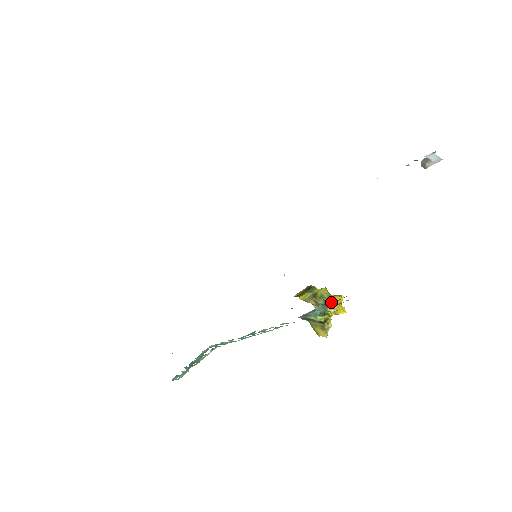
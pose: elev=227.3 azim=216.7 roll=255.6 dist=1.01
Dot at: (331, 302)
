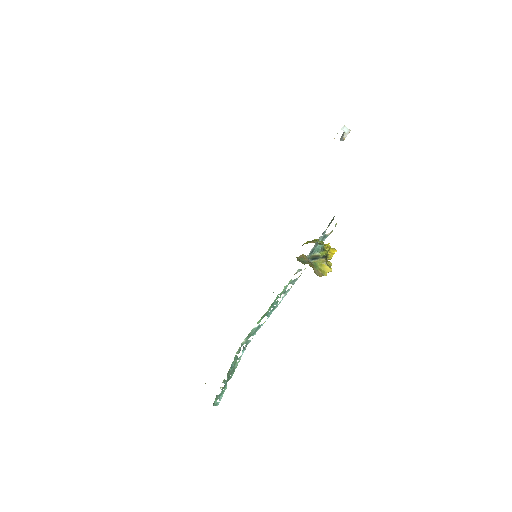
Dot at: (324, 245)
